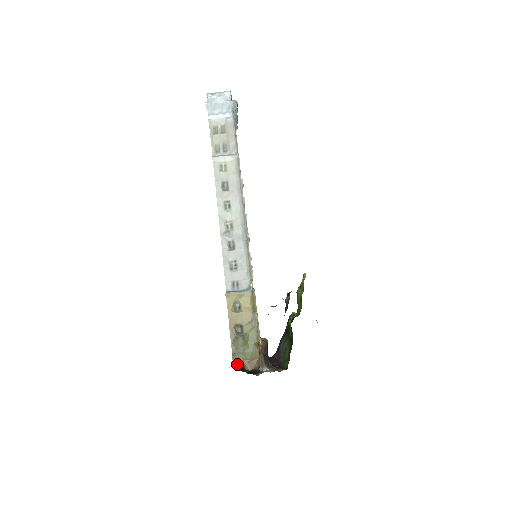
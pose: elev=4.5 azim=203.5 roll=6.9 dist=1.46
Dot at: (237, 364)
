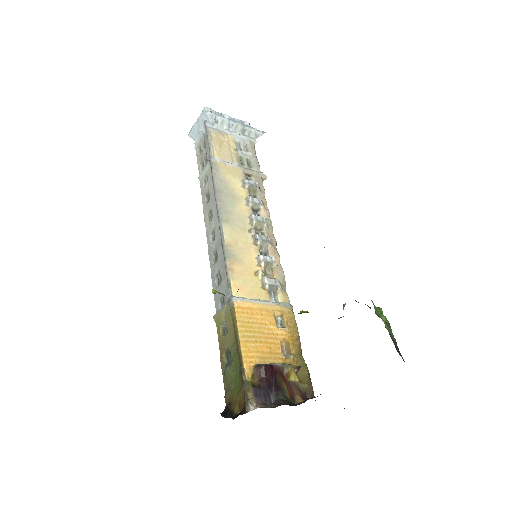
Dot at: (226, 407)
